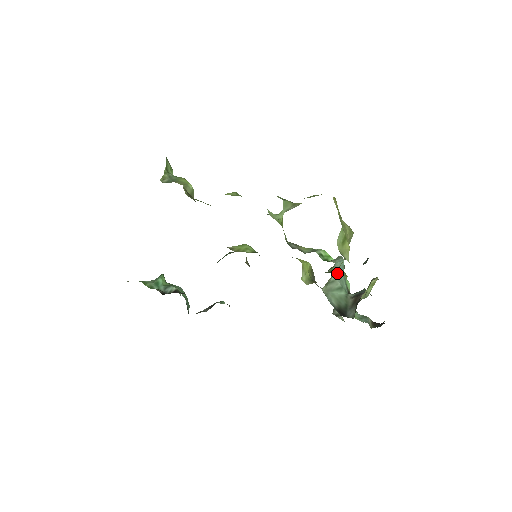
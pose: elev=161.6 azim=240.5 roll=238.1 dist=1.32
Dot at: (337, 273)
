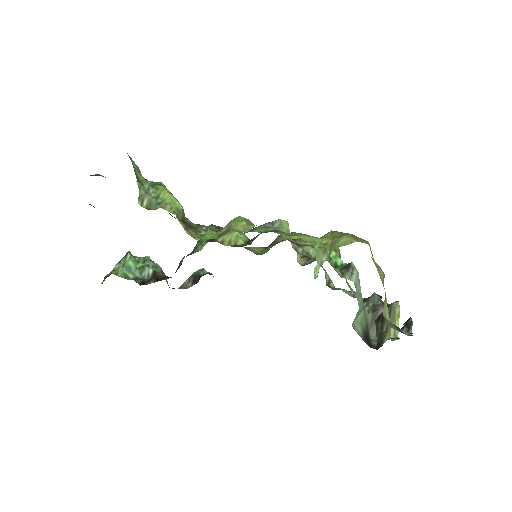
Dot at: (359, 298)
